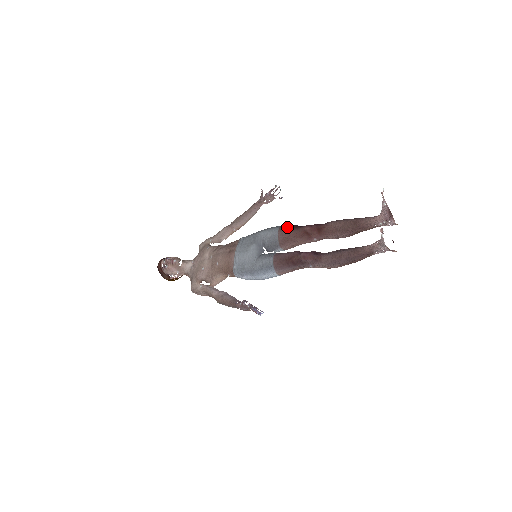
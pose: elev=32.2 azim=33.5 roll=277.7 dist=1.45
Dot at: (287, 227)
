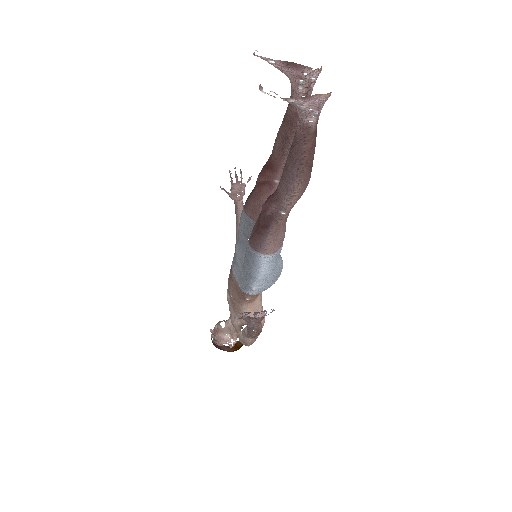
Dot at: (247, 198)
